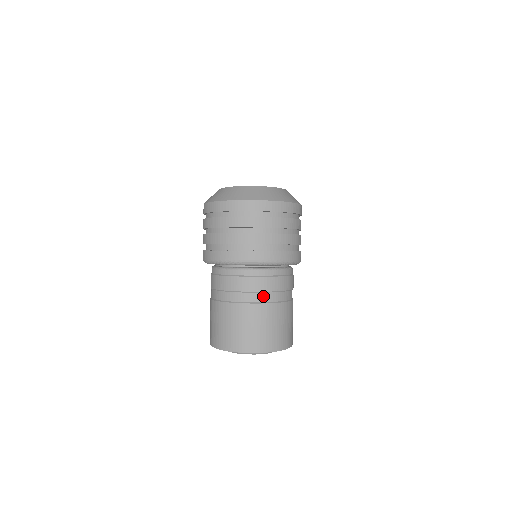
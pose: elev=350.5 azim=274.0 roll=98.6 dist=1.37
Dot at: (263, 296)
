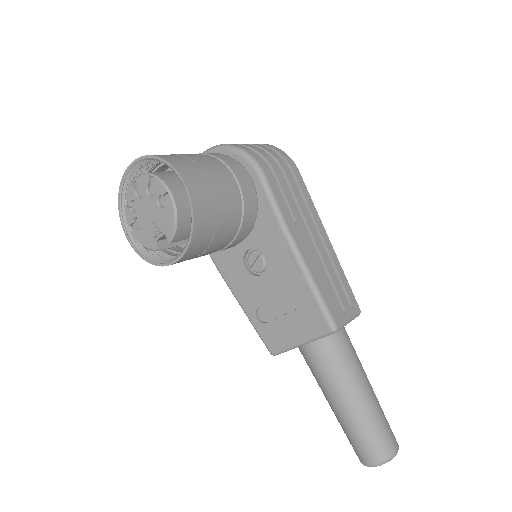
Dot at: occluded
